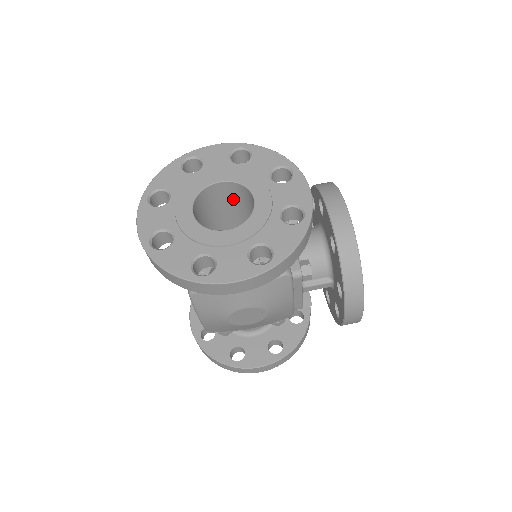
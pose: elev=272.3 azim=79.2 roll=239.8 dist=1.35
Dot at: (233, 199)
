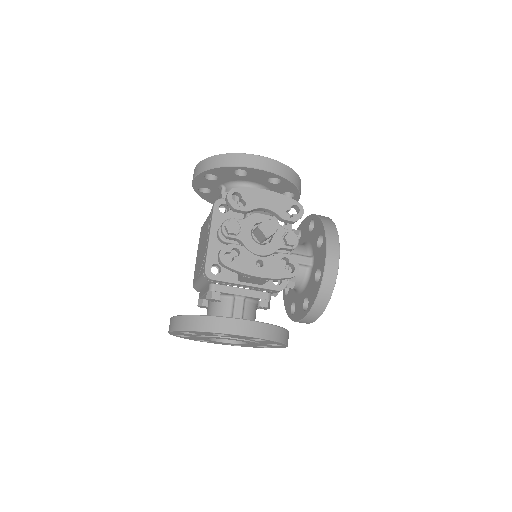
Dot at: occluded
